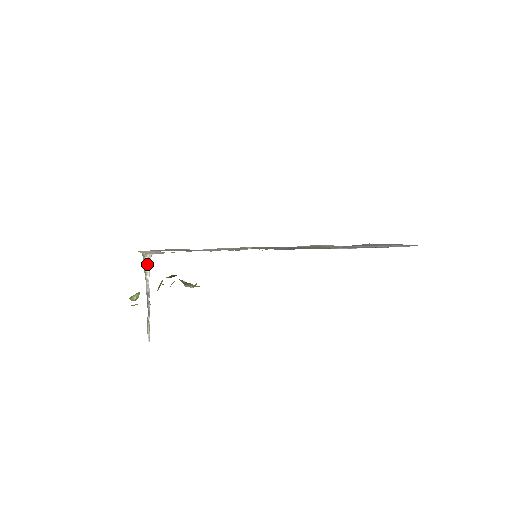
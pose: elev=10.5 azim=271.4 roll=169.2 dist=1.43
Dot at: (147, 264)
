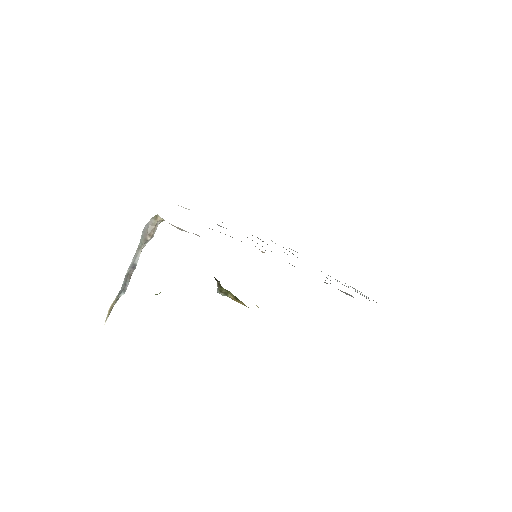
Dot at: (154, 231)
